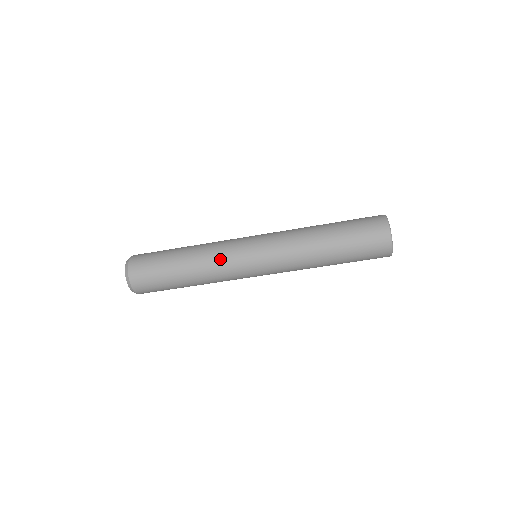
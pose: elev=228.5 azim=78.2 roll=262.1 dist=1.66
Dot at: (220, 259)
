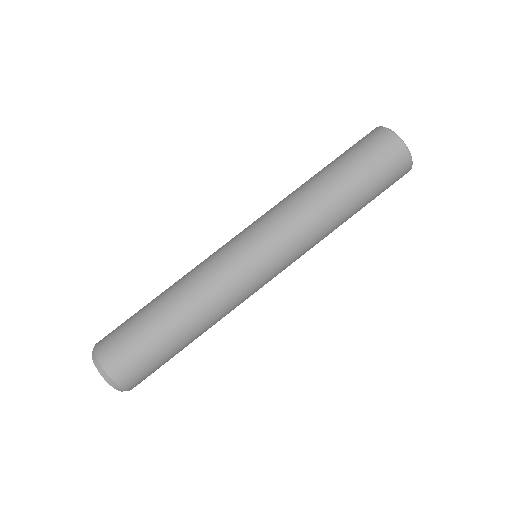
Dot at: (221, 286)
